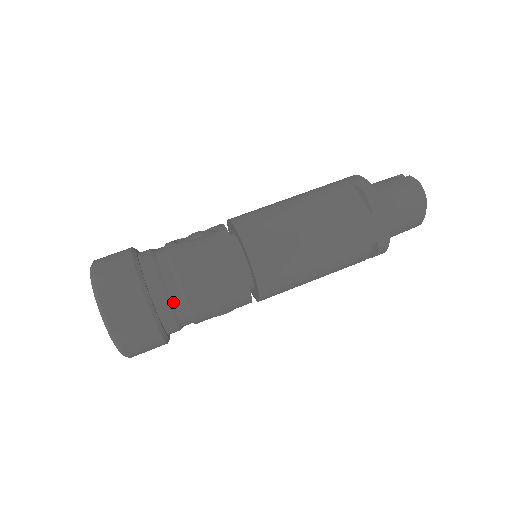
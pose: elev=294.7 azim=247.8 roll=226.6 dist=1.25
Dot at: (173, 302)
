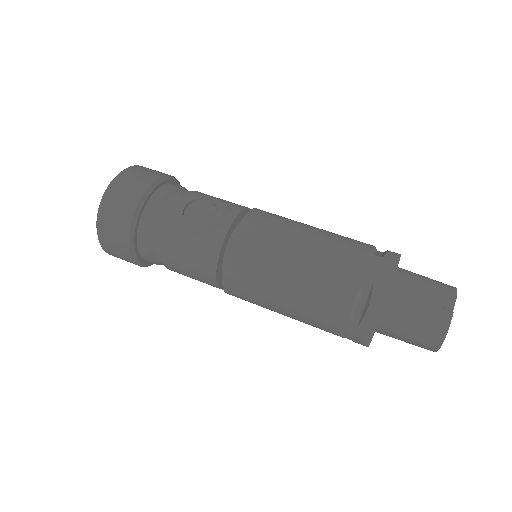
Dot at: (154, 256)
